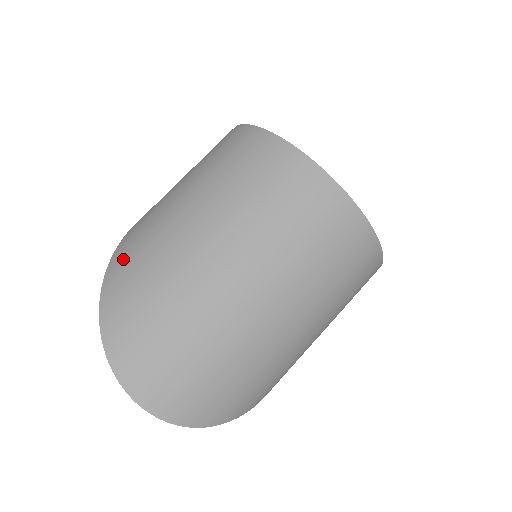
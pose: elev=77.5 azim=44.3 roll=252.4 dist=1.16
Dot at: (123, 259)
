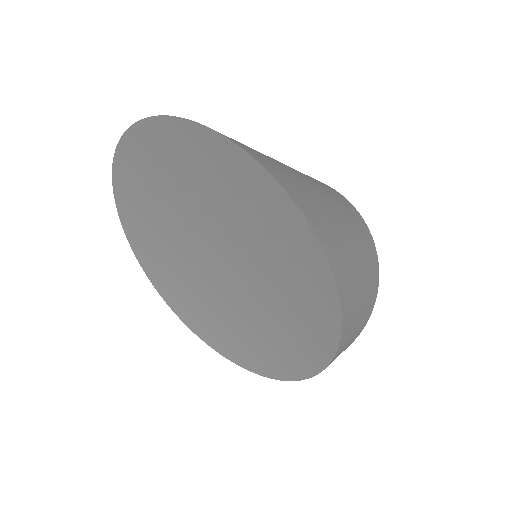
Dot at: occluded
